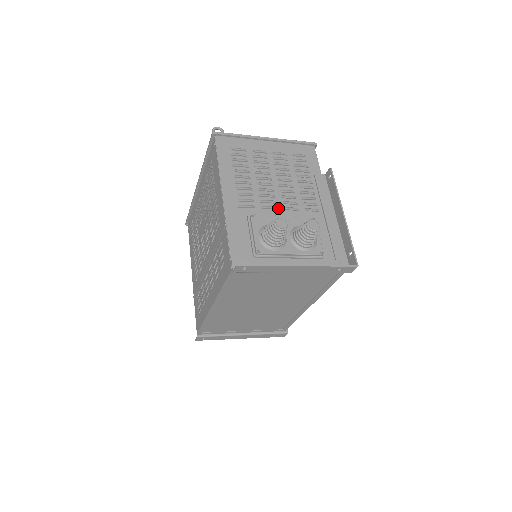
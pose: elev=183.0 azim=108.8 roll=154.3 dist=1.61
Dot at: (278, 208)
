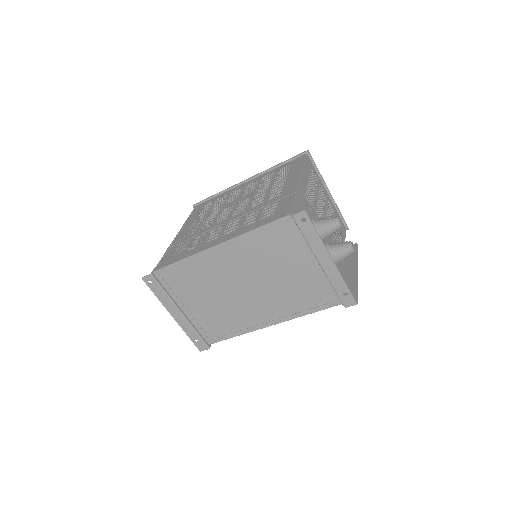
Dot at: occluded
